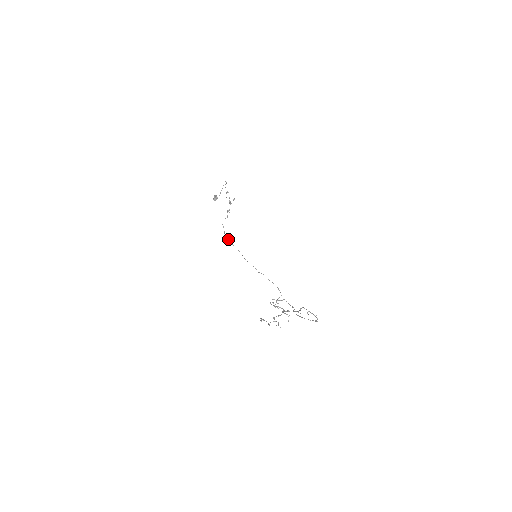
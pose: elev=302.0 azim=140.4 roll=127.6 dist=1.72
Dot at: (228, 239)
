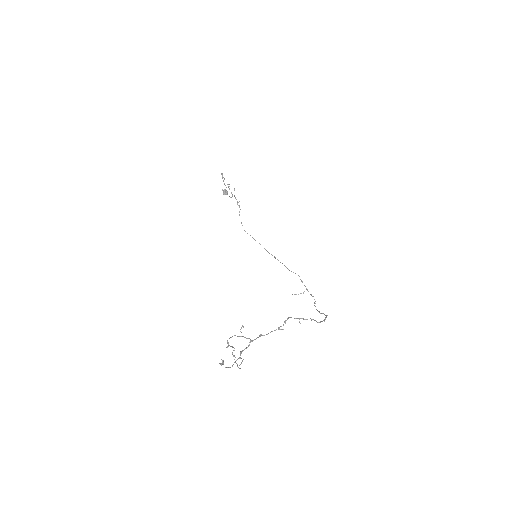
Dot at: (247, 233)
